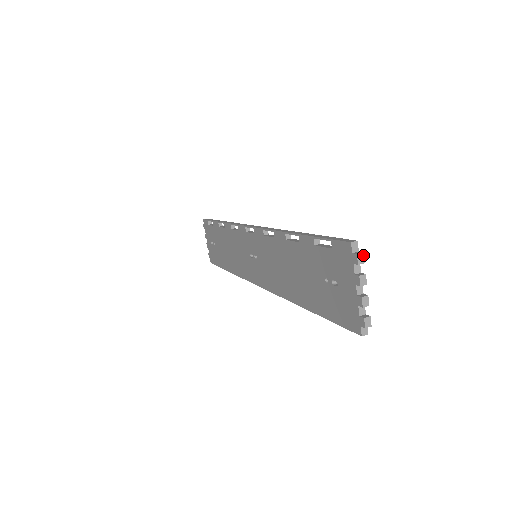
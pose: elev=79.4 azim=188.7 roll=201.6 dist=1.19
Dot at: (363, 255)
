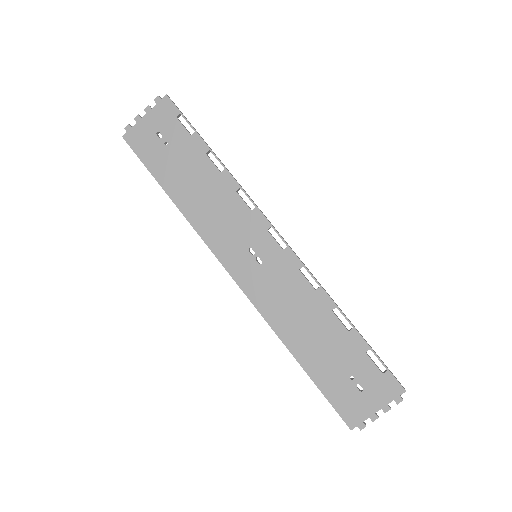
Dot at: (401, 400)
